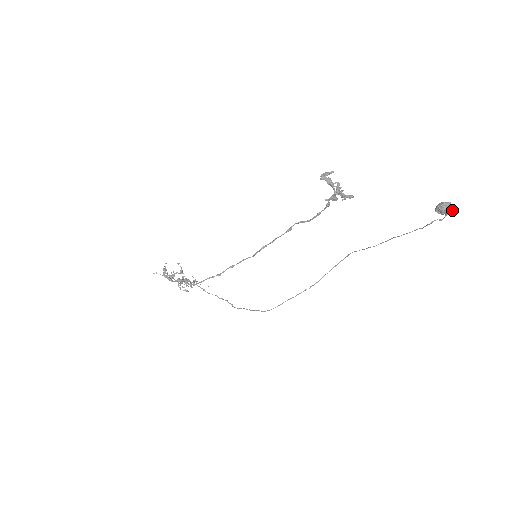
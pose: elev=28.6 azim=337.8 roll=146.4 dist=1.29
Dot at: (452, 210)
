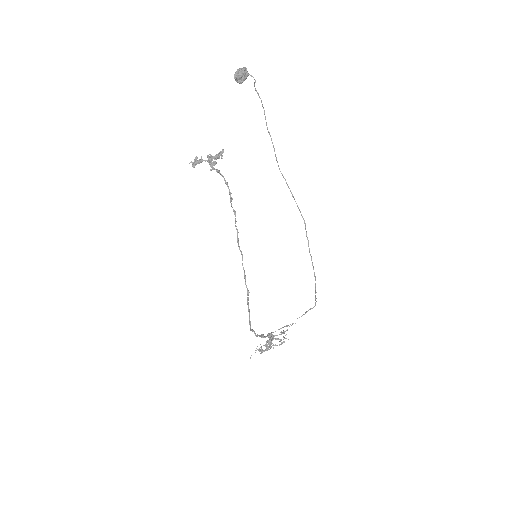
Dot at: (243, 70)
